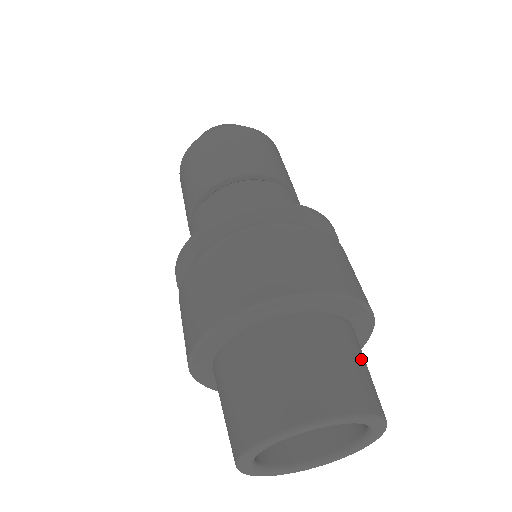
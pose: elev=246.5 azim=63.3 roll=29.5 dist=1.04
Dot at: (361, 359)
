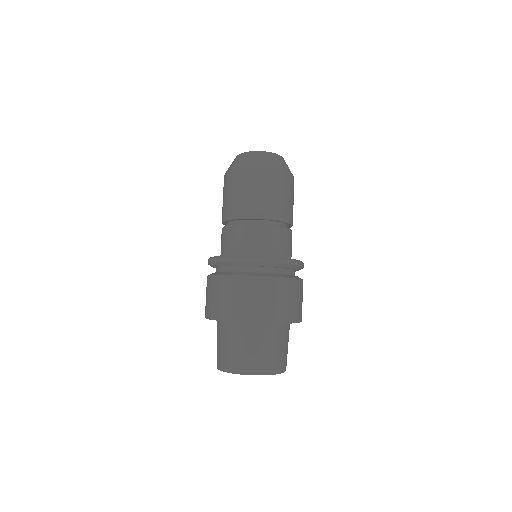
Dot at: occluded
